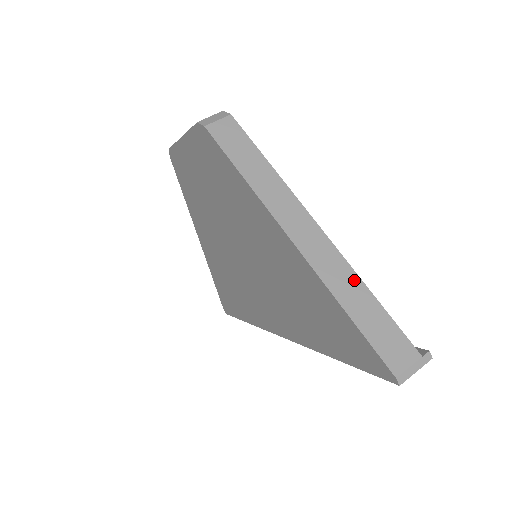
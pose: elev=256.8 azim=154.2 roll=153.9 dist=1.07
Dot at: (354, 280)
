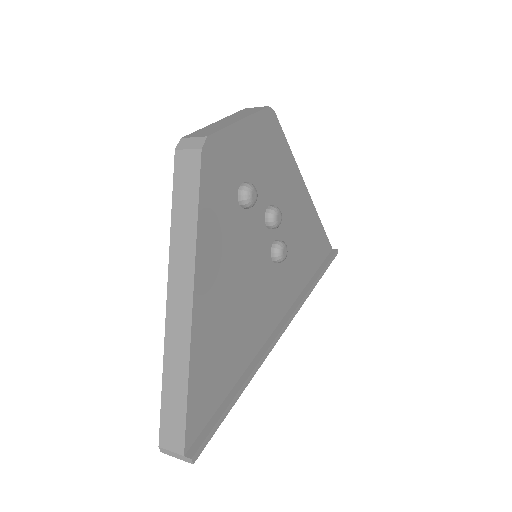
Dot at: (184, 367)
